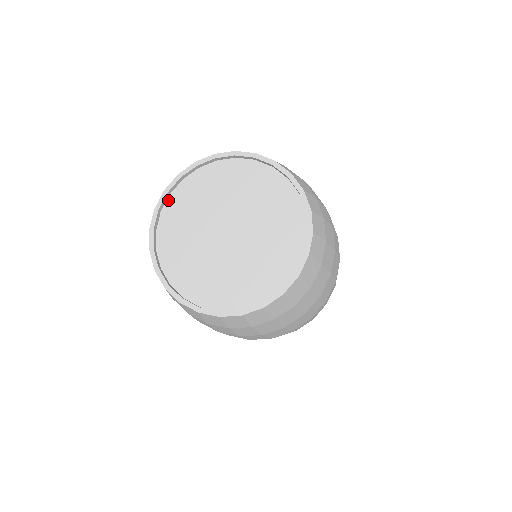
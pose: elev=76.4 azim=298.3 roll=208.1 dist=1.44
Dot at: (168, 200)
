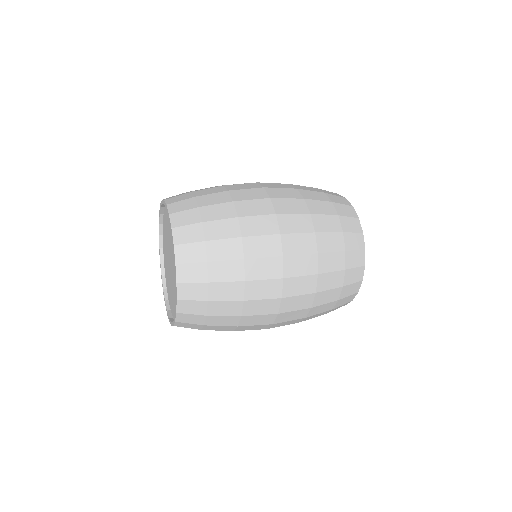
Dot at: (164, 266)
